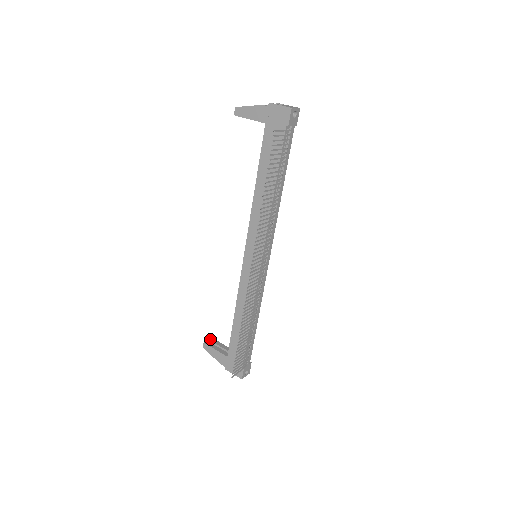
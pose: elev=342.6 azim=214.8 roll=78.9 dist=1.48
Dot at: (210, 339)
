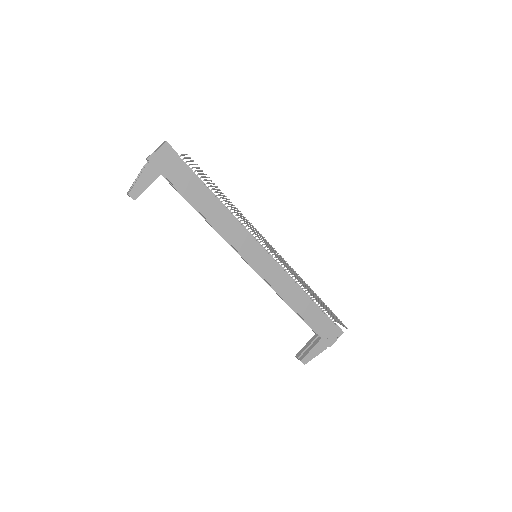
Dot at: (297, 357)
